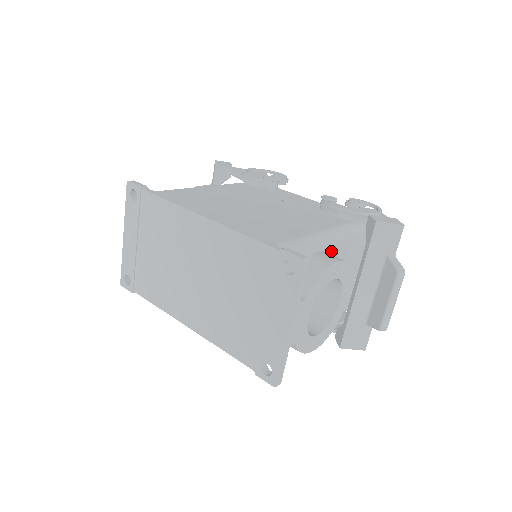
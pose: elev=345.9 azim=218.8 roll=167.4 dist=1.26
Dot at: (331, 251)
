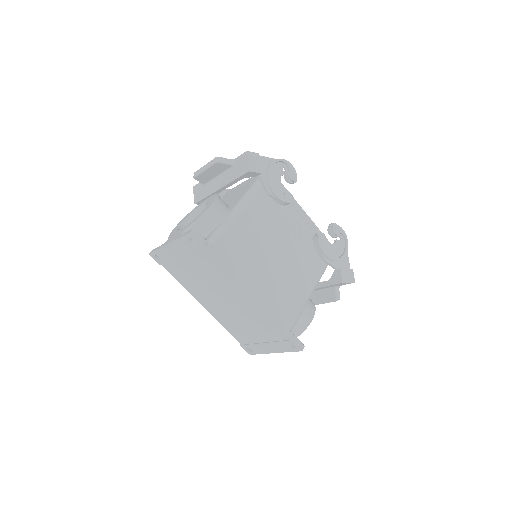
Dot at: occluded
